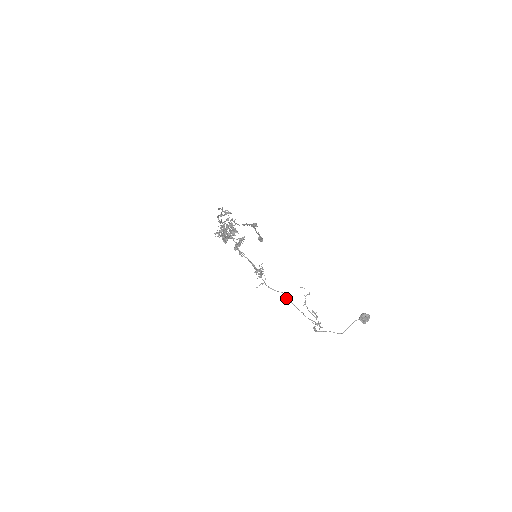
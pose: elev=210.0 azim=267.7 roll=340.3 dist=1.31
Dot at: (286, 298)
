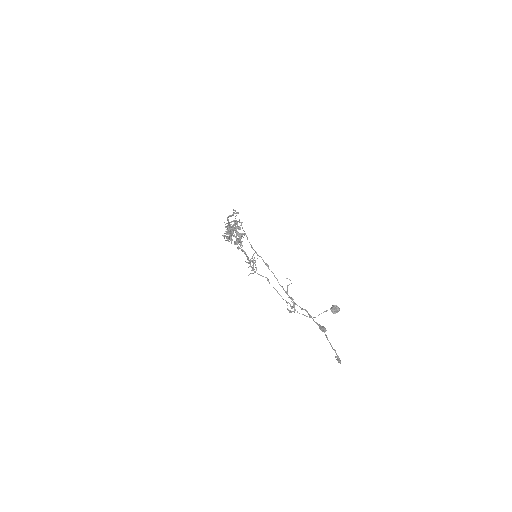
Dot at: occluded
